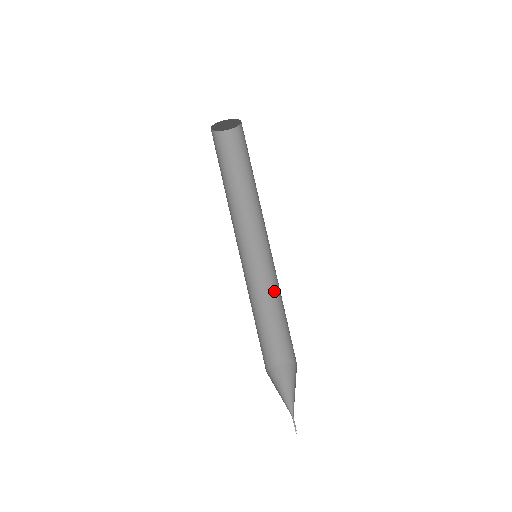
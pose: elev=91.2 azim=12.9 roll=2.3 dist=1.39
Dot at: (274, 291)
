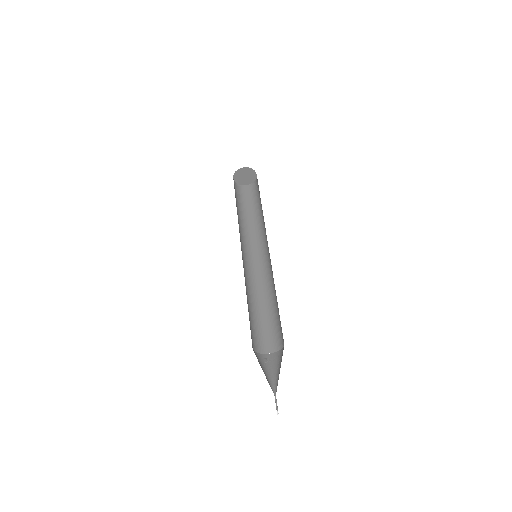
Dot at: (270, 288)
